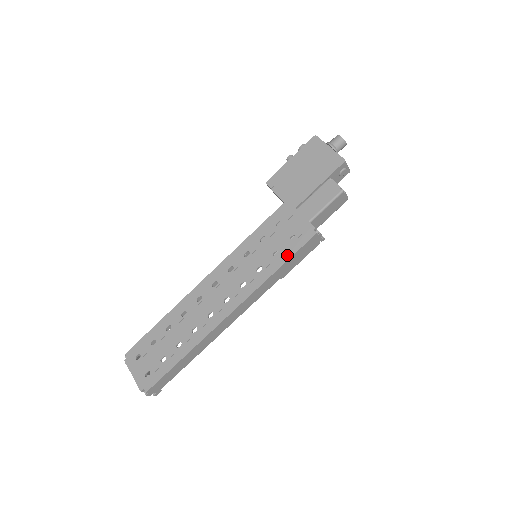
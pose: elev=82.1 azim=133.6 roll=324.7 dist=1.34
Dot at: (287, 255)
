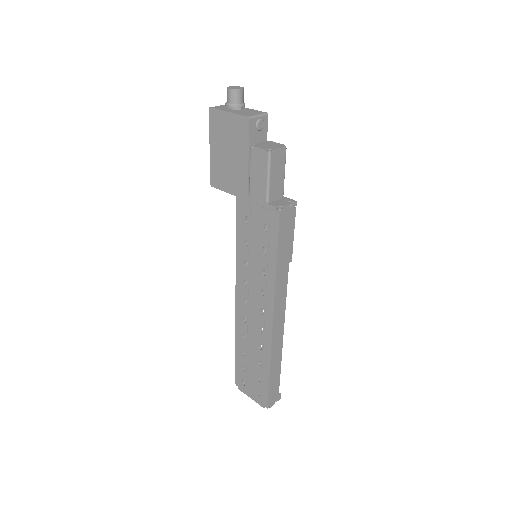
Dot at: (273, 247)
